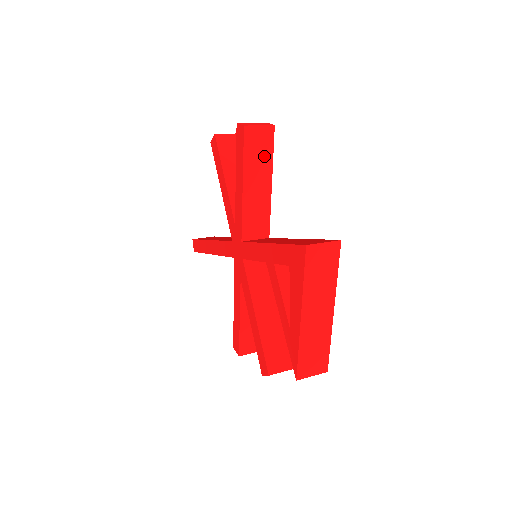
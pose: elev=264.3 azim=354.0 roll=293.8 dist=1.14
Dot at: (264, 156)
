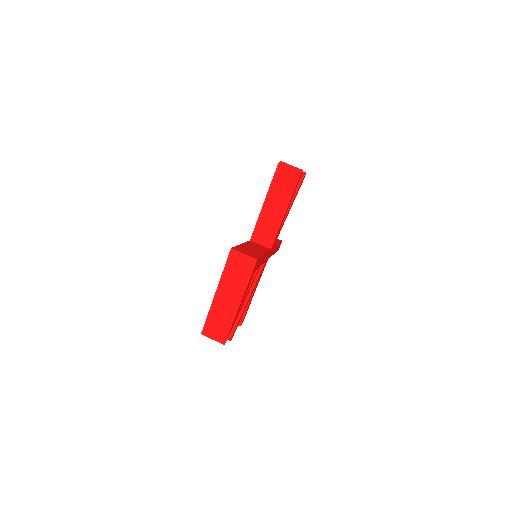
Dot at: (286, 191)
